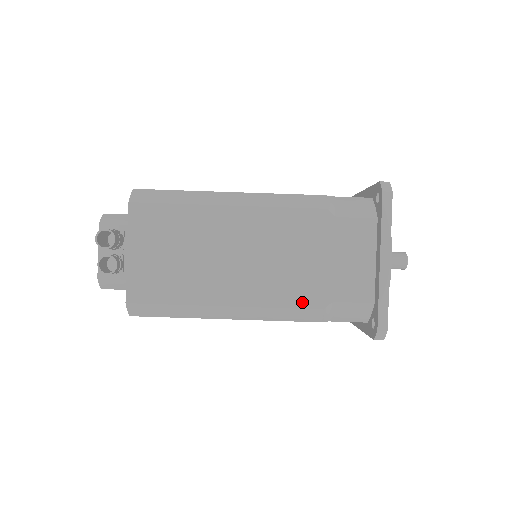
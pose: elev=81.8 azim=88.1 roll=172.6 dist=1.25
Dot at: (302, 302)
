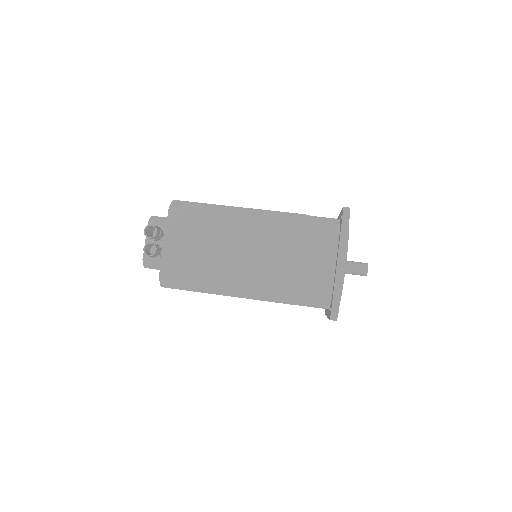
Dot at: (280, 288)
